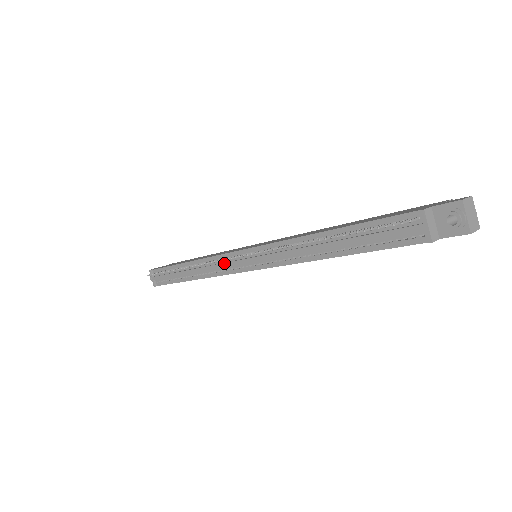
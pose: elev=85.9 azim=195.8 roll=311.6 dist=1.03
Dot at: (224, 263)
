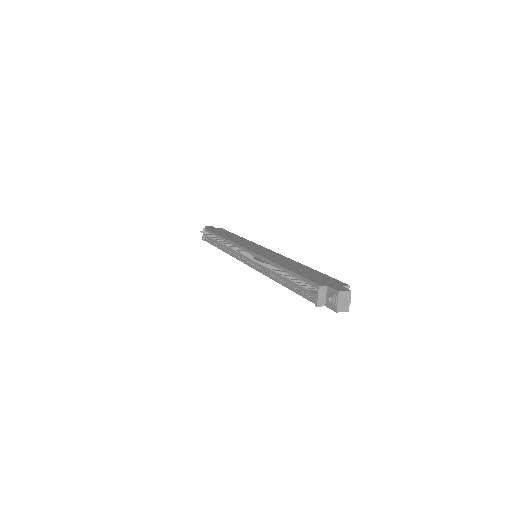
Dot at: occluded
